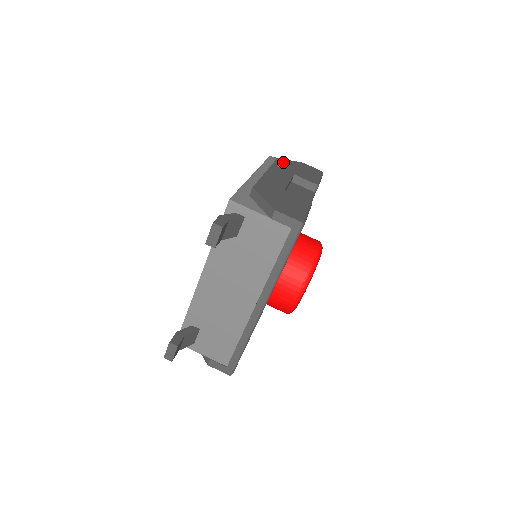
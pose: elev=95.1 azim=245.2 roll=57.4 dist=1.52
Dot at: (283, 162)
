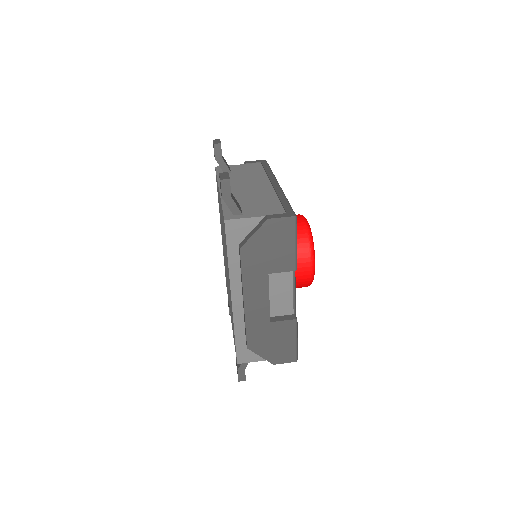
Dot at: occluded
